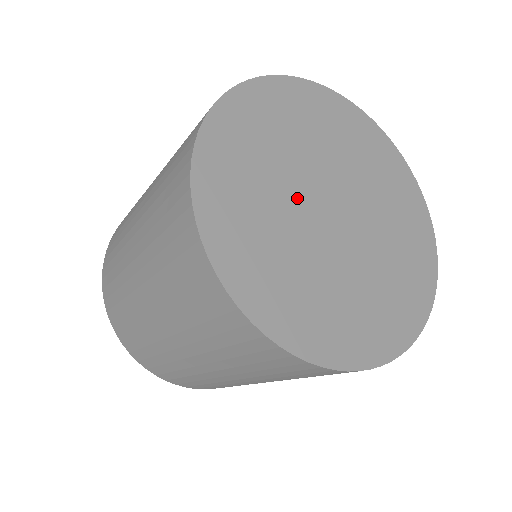
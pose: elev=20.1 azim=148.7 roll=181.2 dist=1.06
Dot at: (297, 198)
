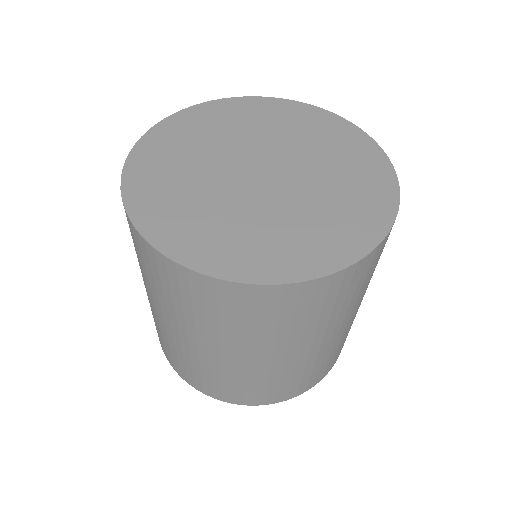
Dot at: (236, 194)
